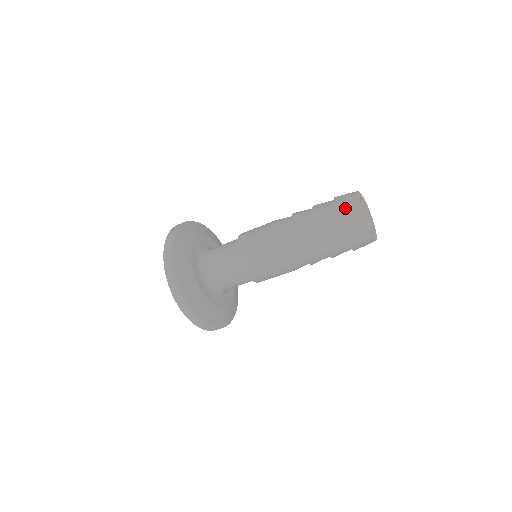
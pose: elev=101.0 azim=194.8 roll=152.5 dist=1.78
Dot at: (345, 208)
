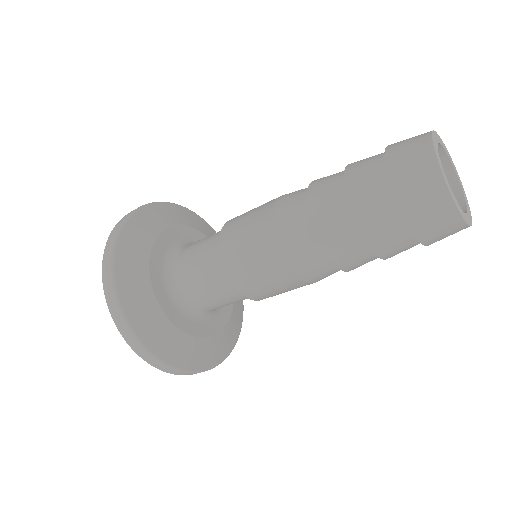
Dot at: (408, 167)
